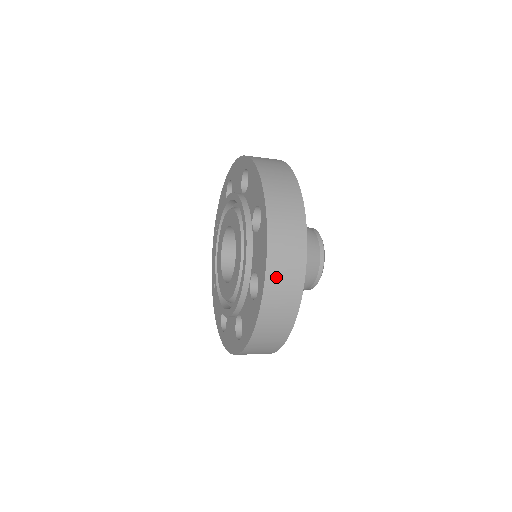
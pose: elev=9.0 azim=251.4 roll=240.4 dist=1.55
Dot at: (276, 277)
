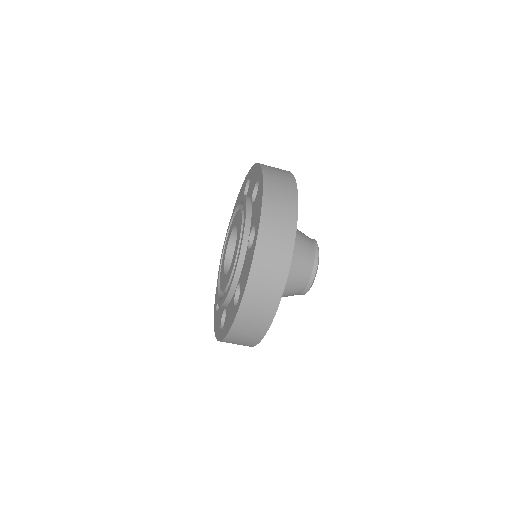
Dot at: (253, 297)
